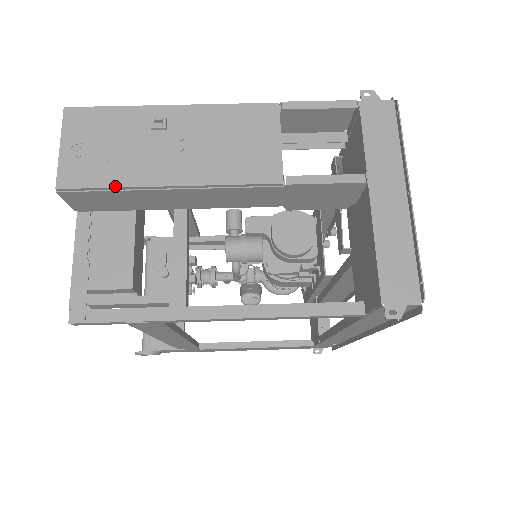
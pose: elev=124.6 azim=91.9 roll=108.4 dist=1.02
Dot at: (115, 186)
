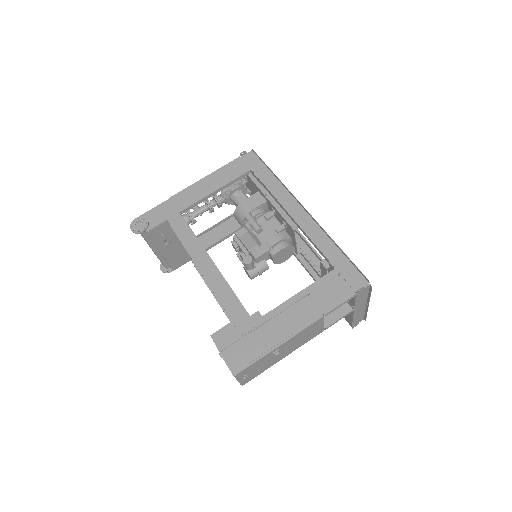
Dot at: occluded
